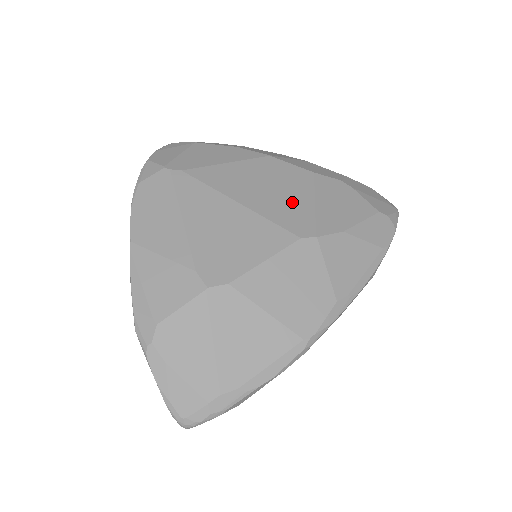
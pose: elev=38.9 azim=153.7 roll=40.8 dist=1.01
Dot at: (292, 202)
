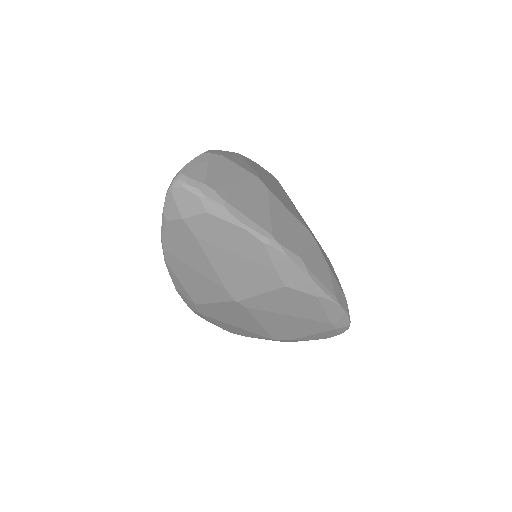
Dot at: occluded
